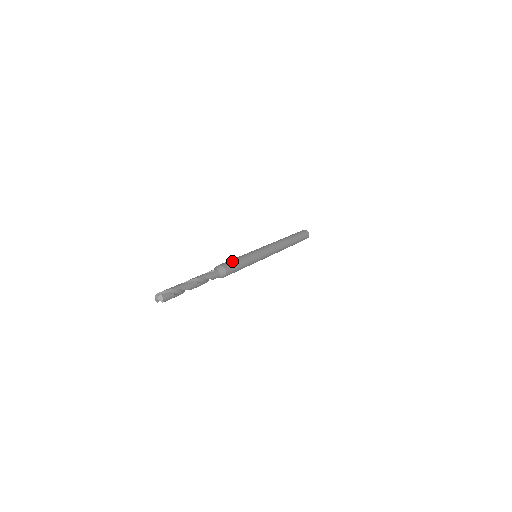
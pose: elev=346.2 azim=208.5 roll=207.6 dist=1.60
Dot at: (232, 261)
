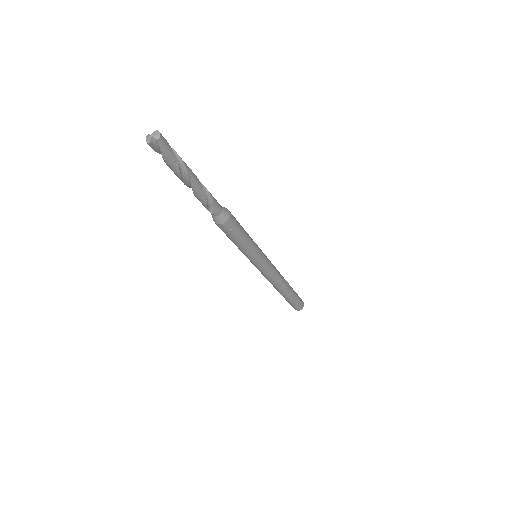
Dot at: occluded
